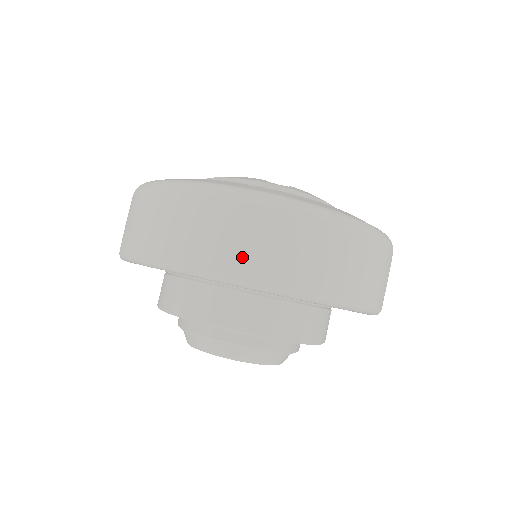
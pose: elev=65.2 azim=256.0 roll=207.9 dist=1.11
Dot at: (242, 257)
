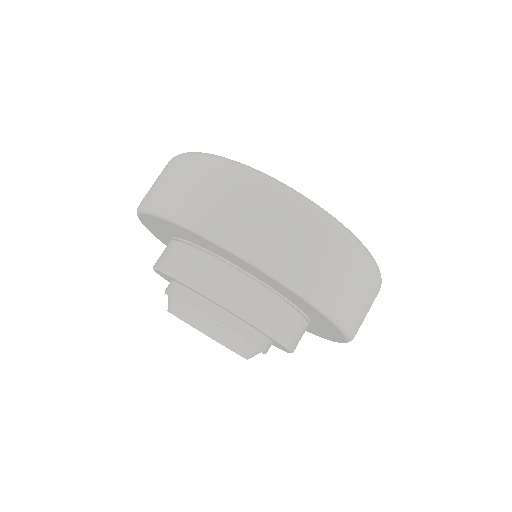
Dot at: (239, 225)
